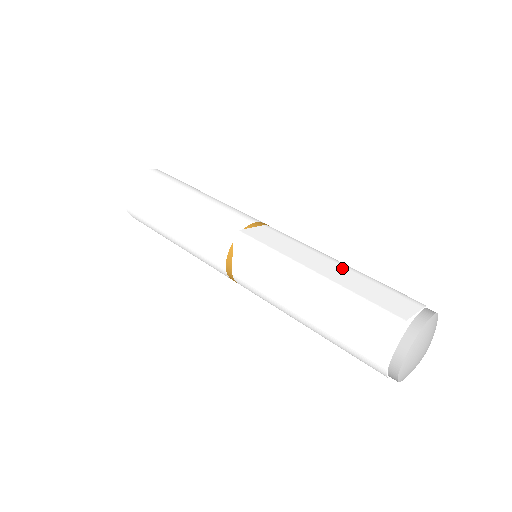
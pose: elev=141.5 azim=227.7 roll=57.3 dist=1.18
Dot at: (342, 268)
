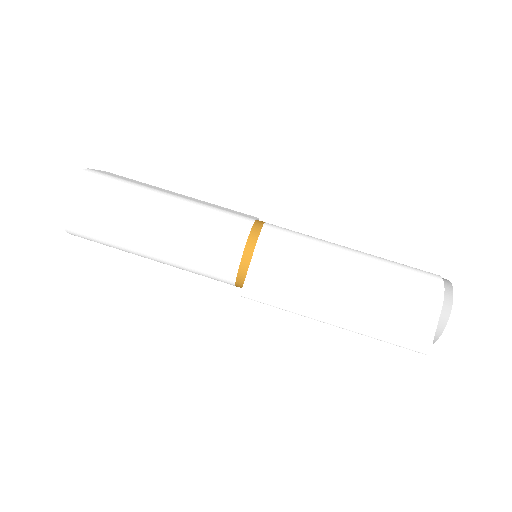
Dot at: (357, 289)
